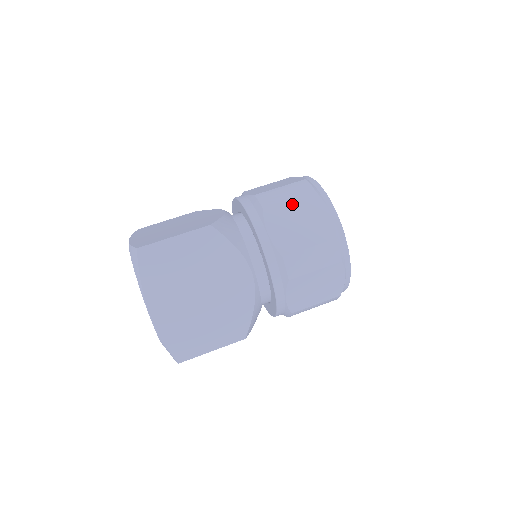
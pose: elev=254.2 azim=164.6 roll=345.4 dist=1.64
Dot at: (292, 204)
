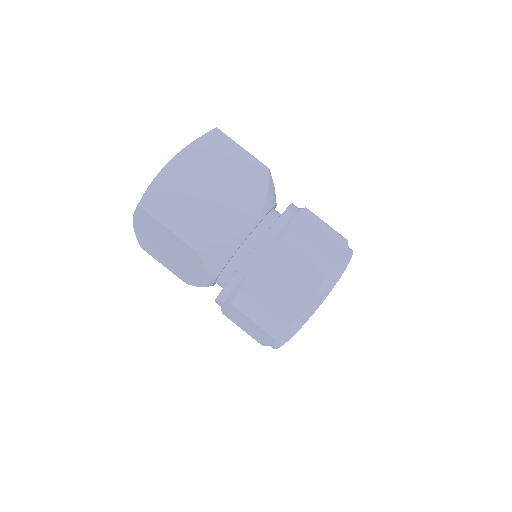
Dot at: (326, 227)
